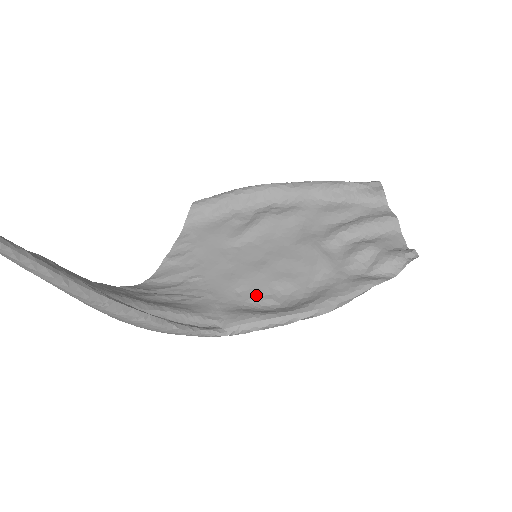
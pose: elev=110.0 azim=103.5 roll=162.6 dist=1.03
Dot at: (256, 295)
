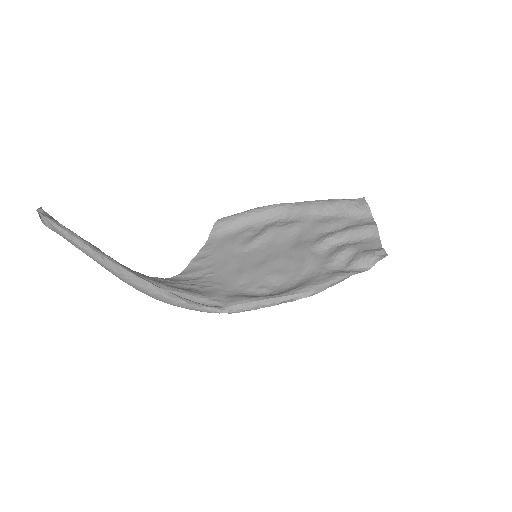
Dot at: (254, 286)
